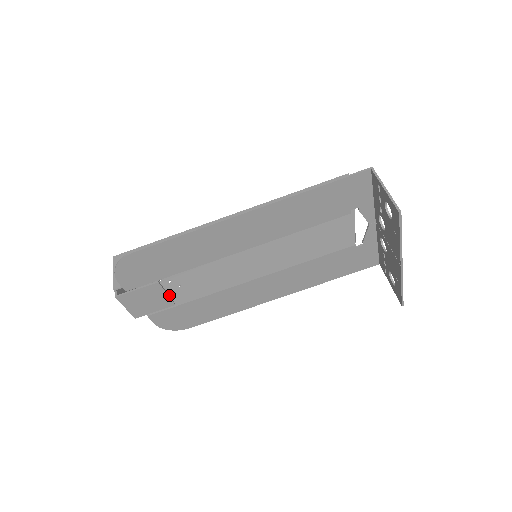
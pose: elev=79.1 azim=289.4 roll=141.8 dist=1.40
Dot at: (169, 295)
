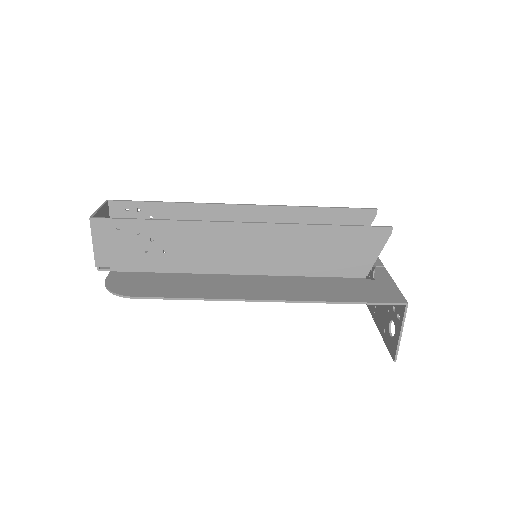
Dot at: occluded
